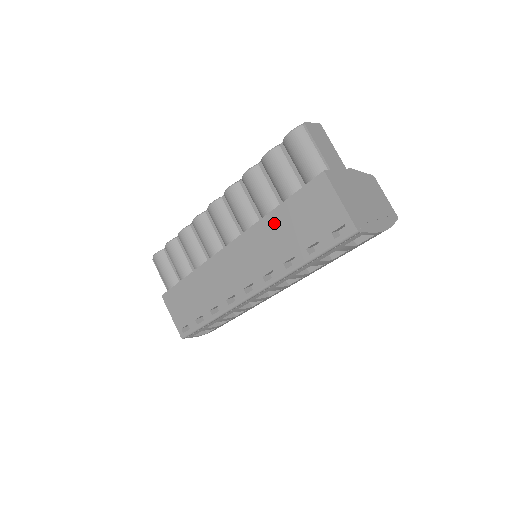
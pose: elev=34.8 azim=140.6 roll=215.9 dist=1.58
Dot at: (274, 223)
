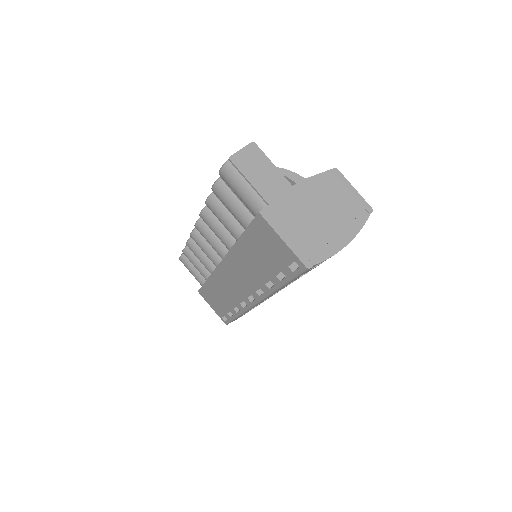
Dot at: (243, 251)
